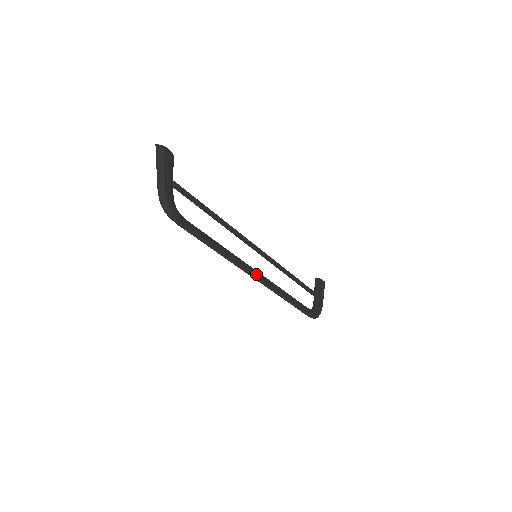
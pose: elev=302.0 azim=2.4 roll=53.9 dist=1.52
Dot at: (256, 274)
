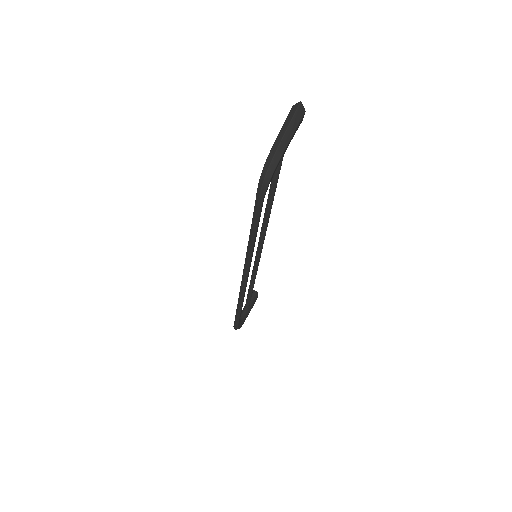
Dot at: (248, 276)
